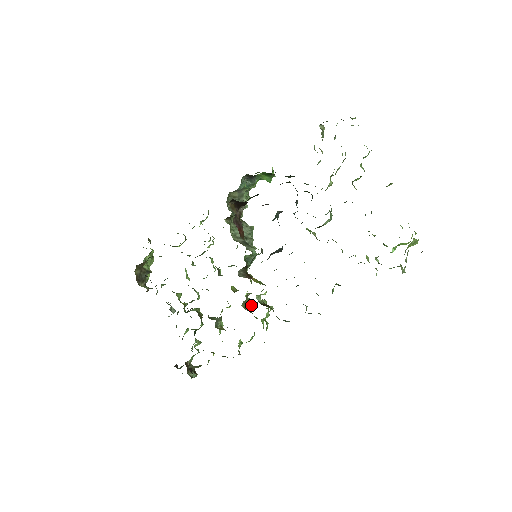
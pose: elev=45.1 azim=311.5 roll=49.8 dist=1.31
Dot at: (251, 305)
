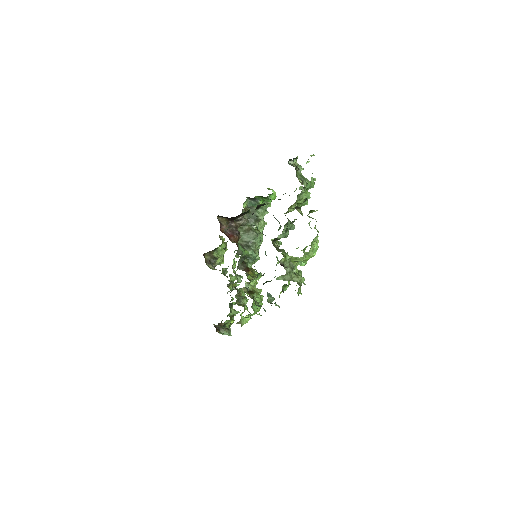
Dot at: occluded
